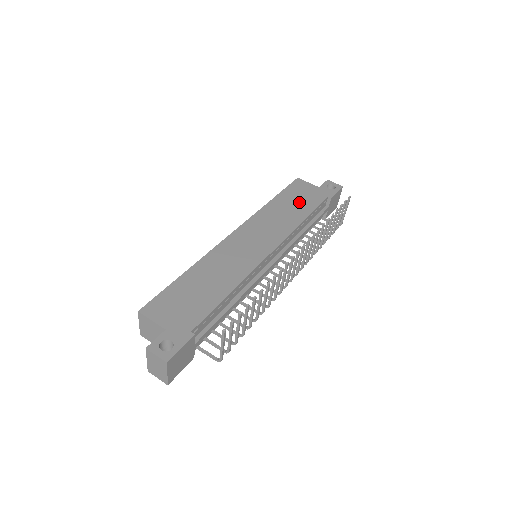
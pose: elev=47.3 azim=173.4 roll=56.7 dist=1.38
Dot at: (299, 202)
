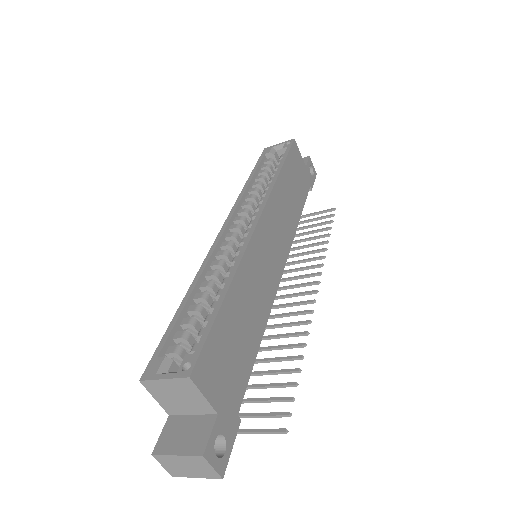
Dot at: (297, 186)
